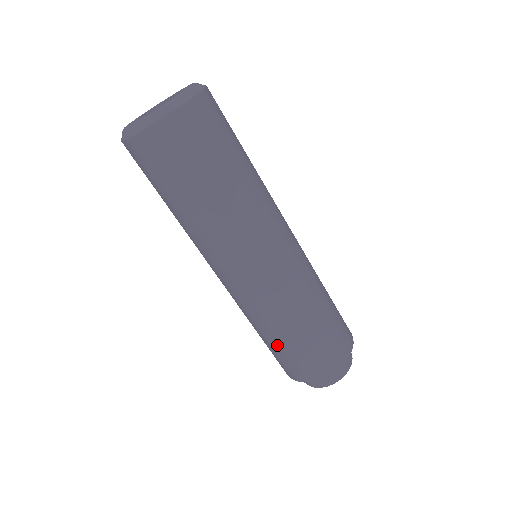
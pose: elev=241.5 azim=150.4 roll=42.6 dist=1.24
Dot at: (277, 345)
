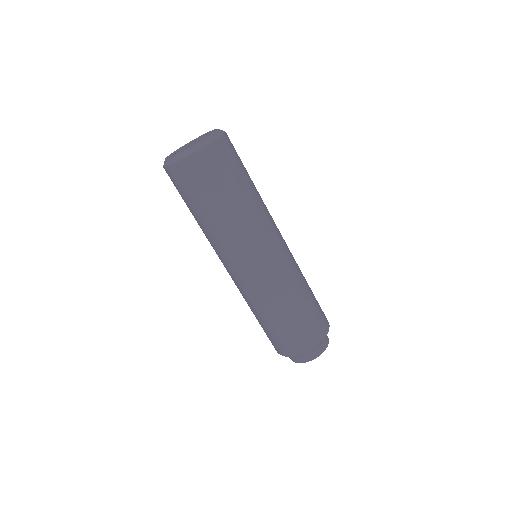
Dot at: (258, 321)
